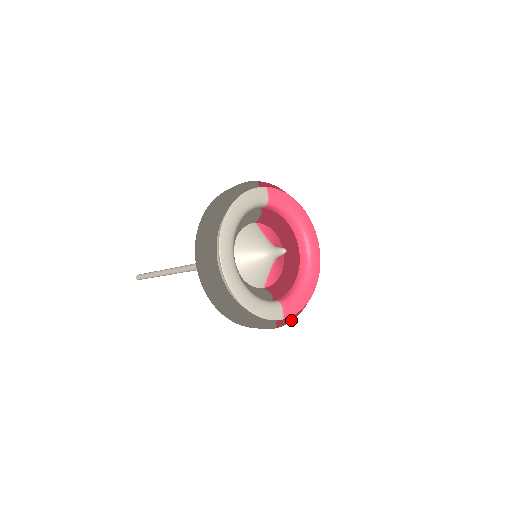
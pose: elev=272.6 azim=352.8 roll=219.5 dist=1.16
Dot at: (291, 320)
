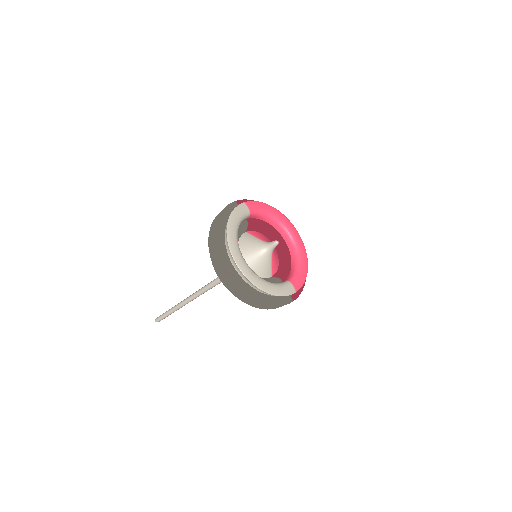
Dot at: occluded
